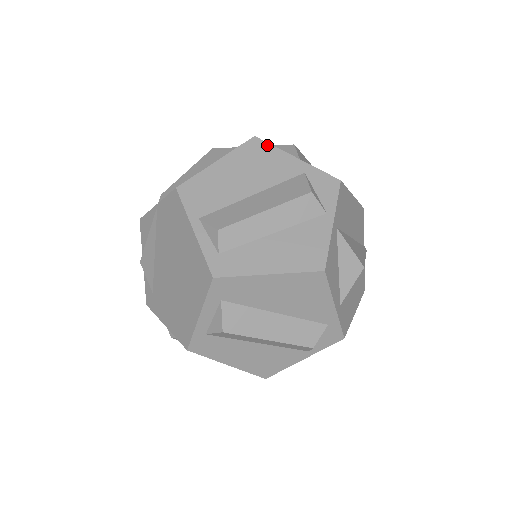
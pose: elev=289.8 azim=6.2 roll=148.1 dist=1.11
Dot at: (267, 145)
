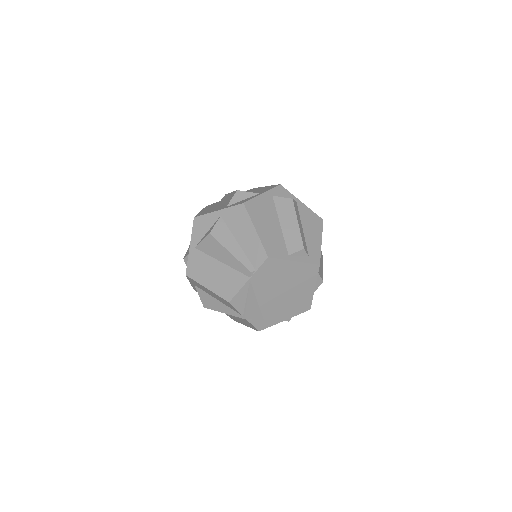
Dot at: (251, 201)
